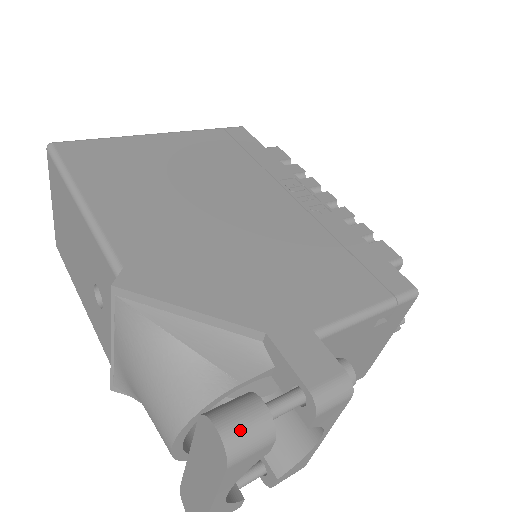
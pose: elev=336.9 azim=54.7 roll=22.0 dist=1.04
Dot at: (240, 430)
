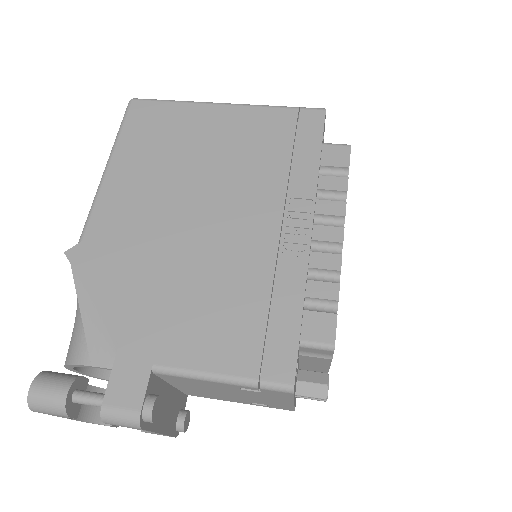
Dot at: (41, 398)
